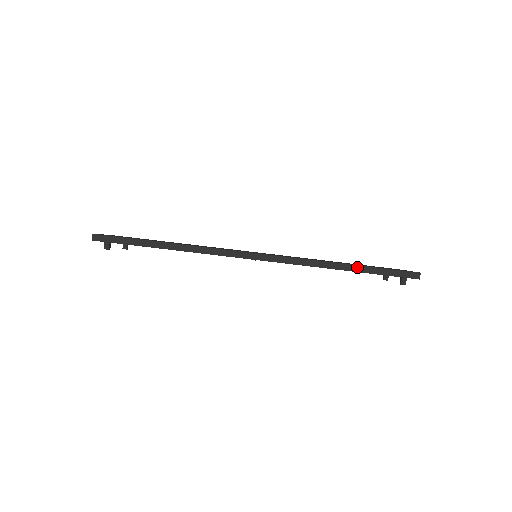
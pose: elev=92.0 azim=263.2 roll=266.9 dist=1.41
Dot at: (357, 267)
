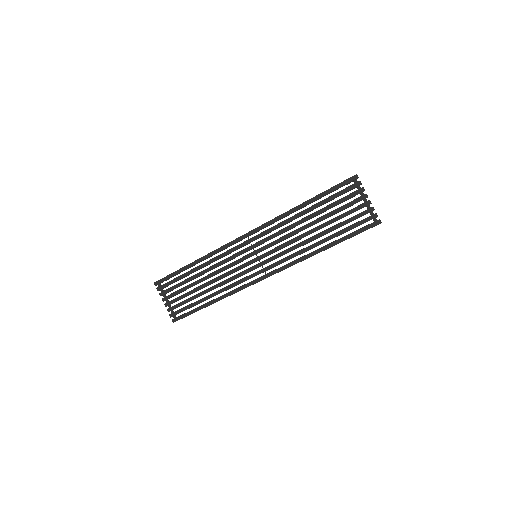
Dot at: occluded
